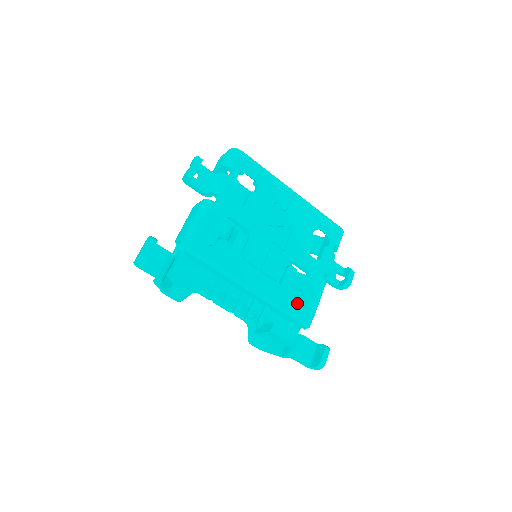
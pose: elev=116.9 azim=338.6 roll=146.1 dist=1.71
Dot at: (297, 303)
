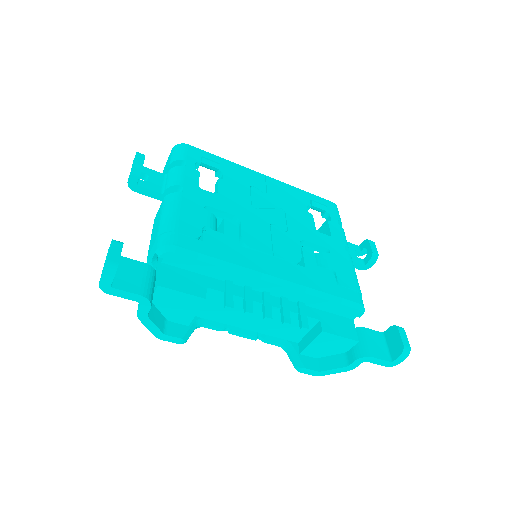
Dot at: (335, 284)
